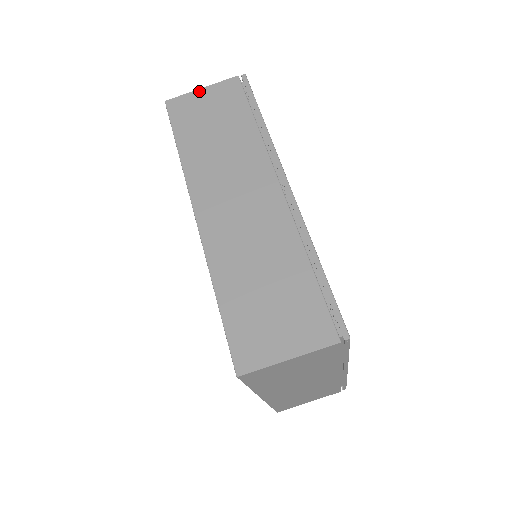
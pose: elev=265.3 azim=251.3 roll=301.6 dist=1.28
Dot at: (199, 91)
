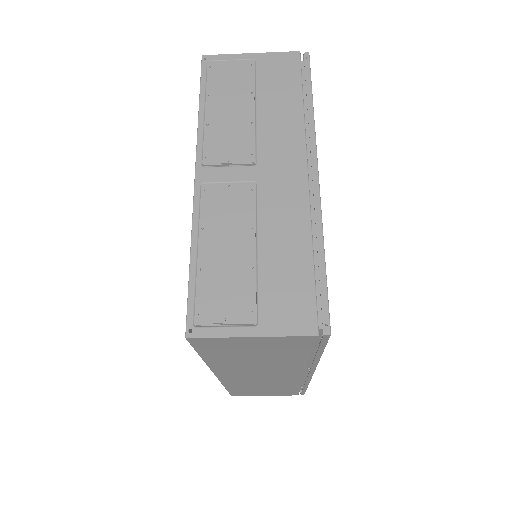
Dot at: (247, 339)
